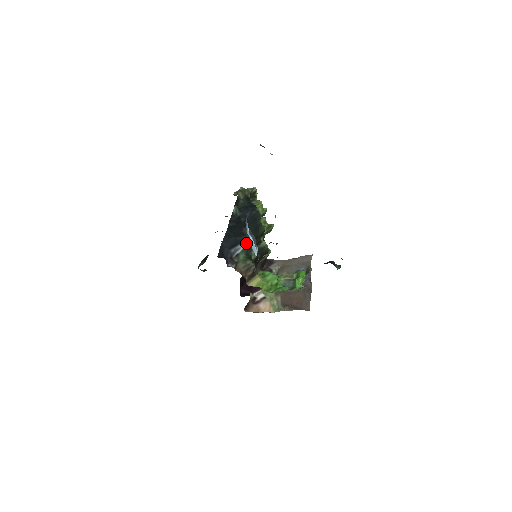
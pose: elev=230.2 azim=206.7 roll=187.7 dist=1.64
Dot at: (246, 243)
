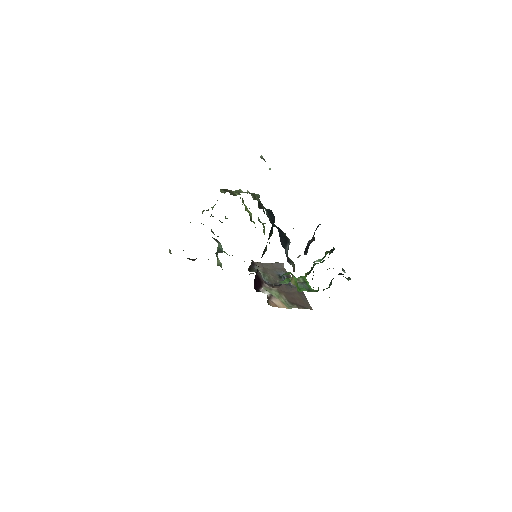
Dot at: (288, 246)
